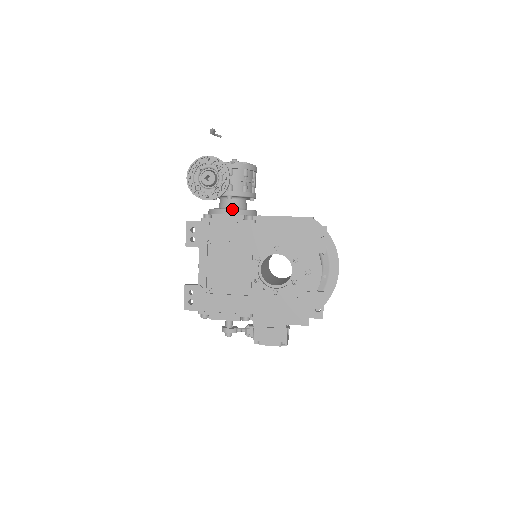
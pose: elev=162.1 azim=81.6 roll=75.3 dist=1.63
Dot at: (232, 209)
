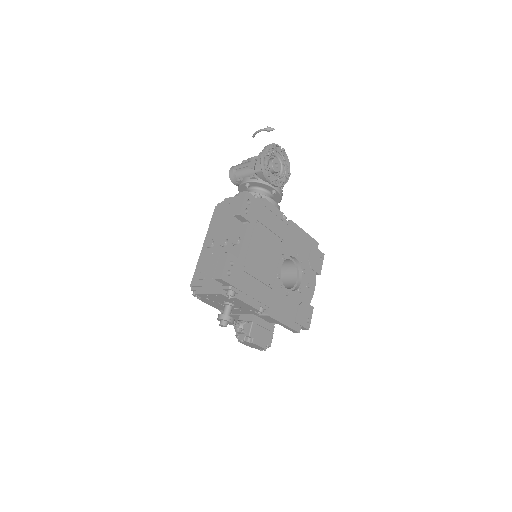
Dot at: (277, 203)
